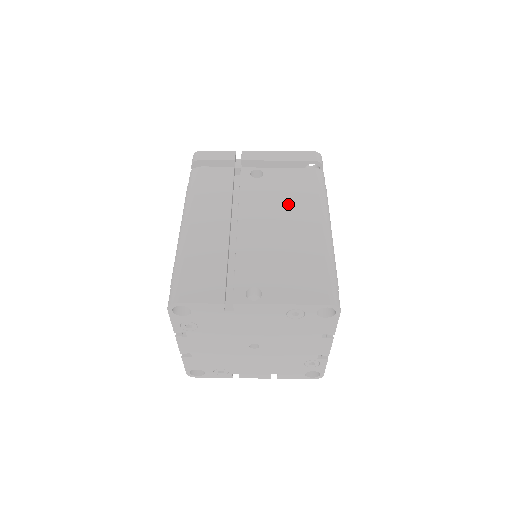
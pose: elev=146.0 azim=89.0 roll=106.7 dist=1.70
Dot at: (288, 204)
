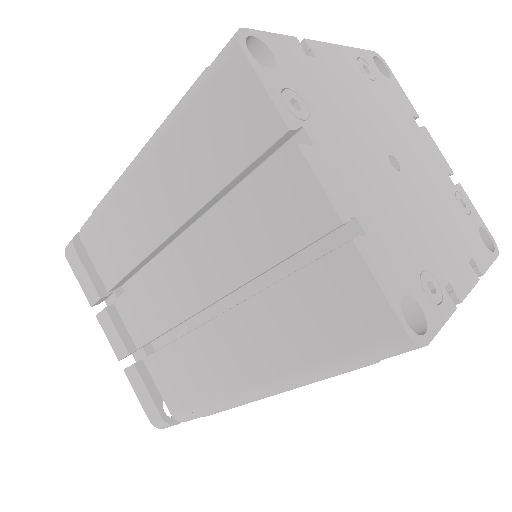
Dot at: occluded
